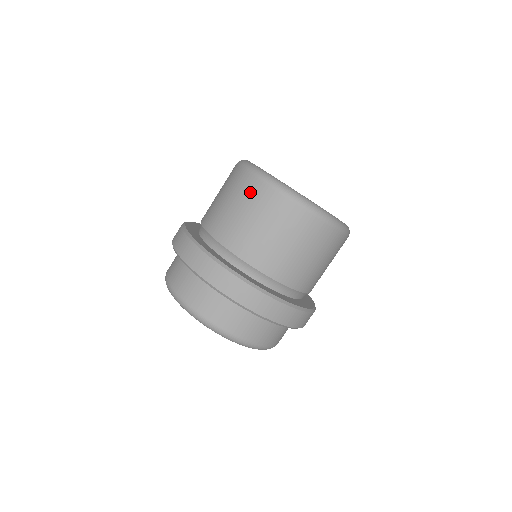
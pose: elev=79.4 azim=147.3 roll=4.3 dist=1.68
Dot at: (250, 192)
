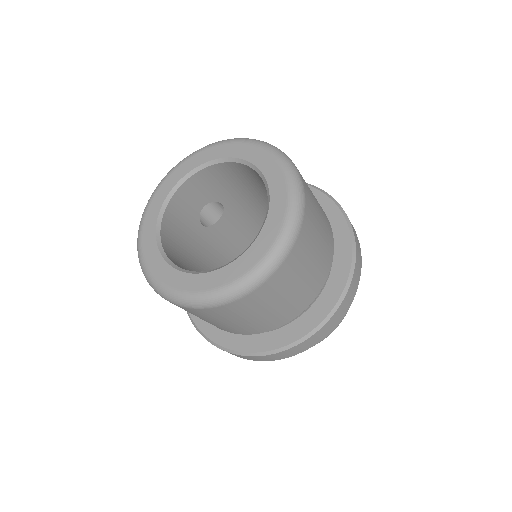
Dot at: (220, 315)
